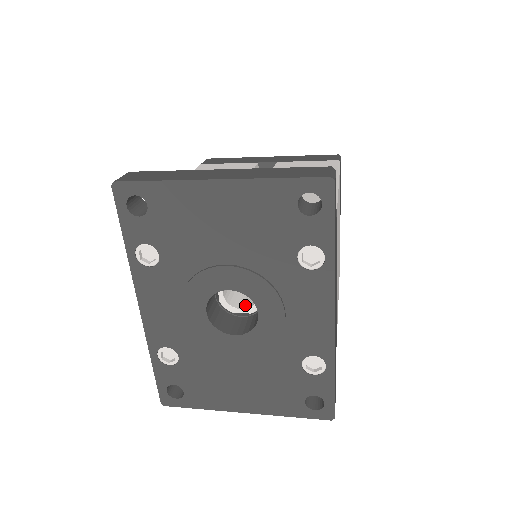
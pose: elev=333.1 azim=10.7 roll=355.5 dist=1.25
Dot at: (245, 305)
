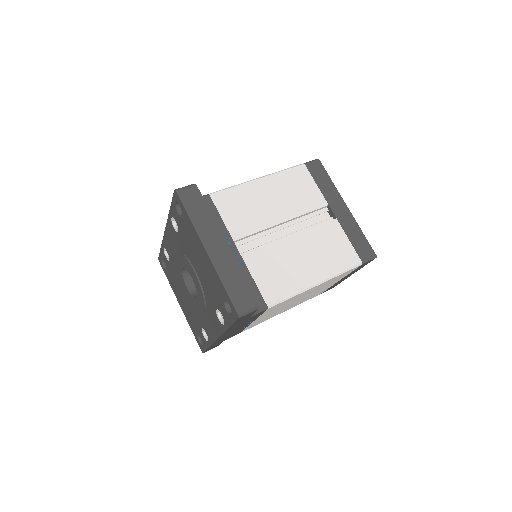
Dot at: occluded
